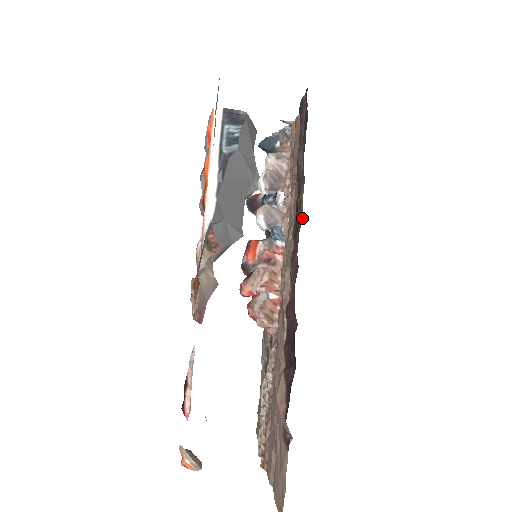
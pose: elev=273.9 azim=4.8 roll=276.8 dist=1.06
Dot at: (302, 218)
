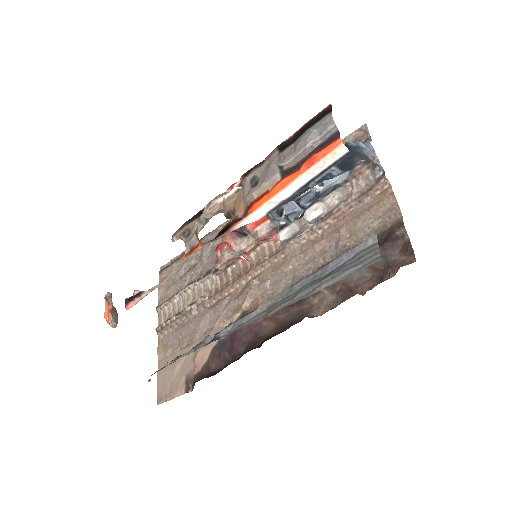
Dot at: (307, 307)
